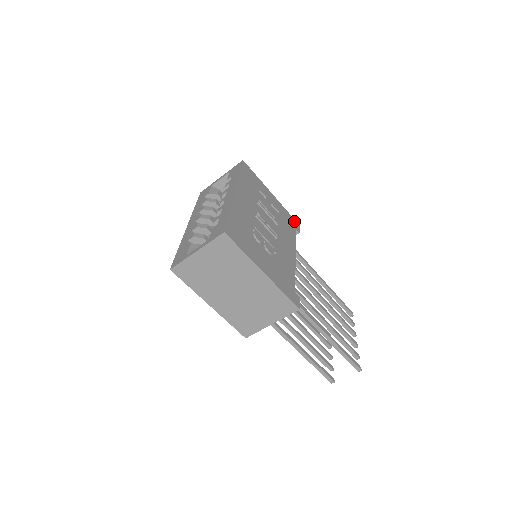
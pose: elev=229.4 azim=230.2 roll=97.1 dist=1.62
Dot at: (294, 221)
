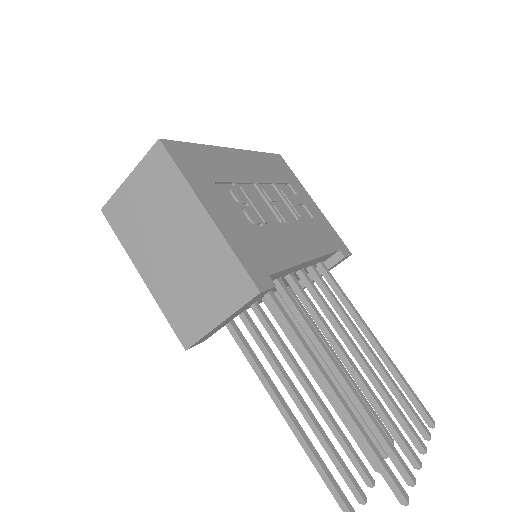
Dot at: (342, 244)
